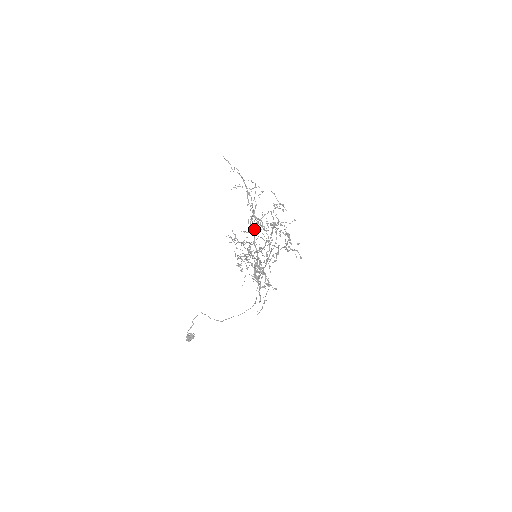
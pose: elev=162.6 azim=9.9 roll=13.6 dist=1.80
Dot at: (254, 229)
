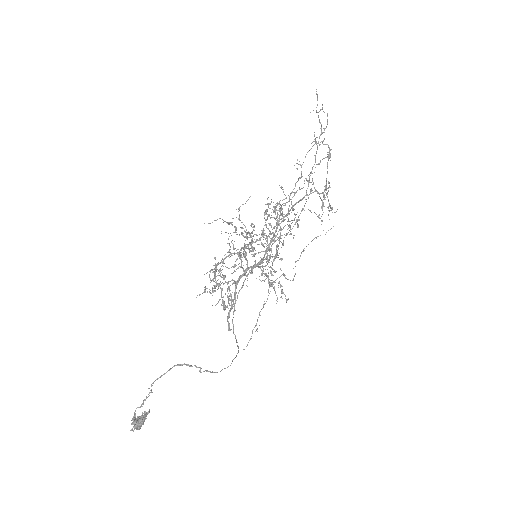
Dot at: (280, 213)
